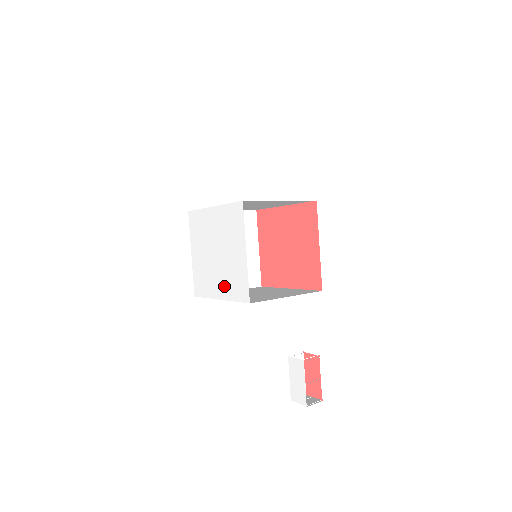
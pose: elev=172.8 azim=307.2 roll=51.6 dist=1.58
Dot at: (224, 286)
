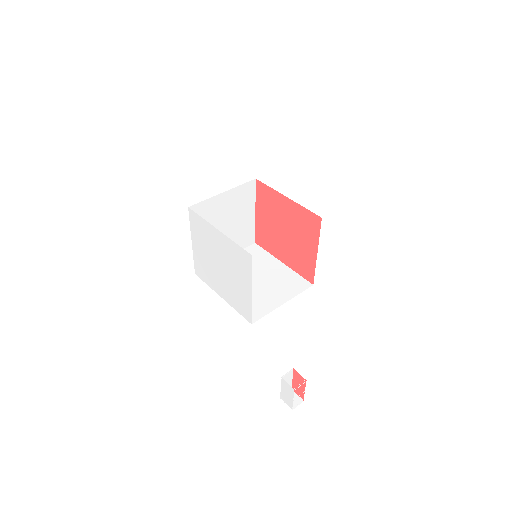
Dot at: (227, 294)
